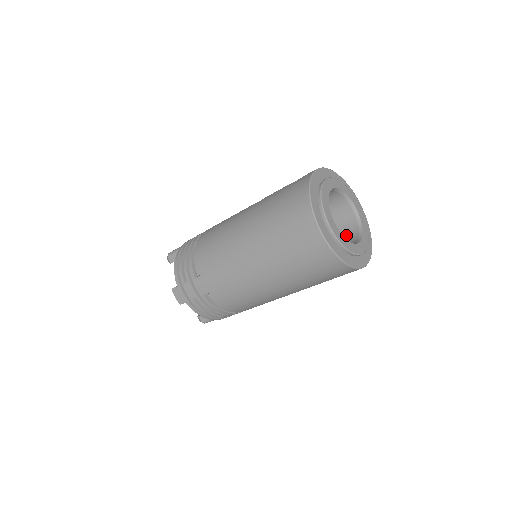
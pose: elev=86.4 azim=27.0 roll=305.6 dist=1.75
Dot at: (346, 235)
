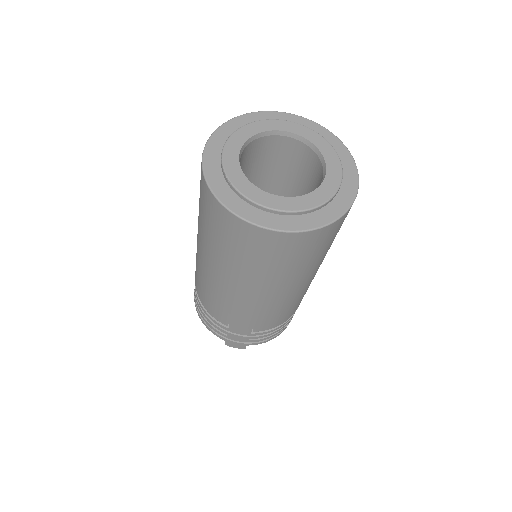
Dot at: (308, 167)
